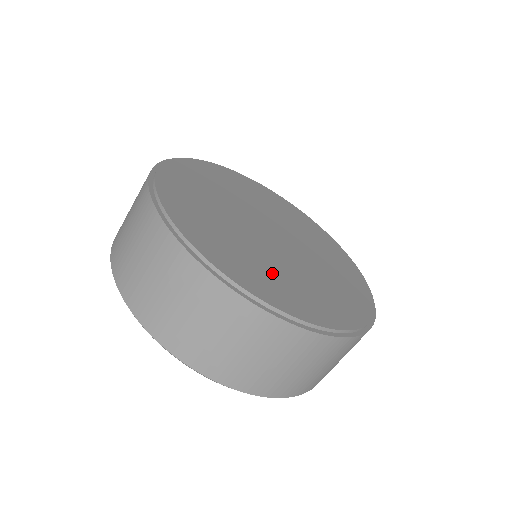
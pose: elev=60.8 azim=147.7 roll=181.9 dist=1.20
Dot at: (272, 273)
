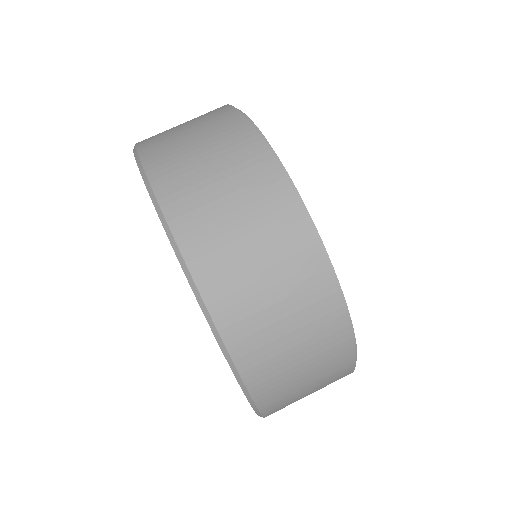
Dot at: occluded
